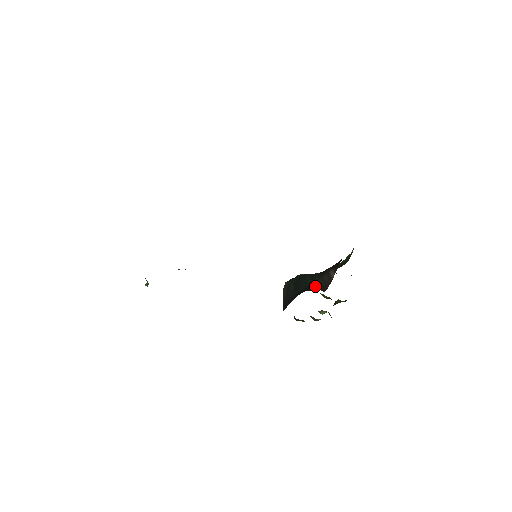
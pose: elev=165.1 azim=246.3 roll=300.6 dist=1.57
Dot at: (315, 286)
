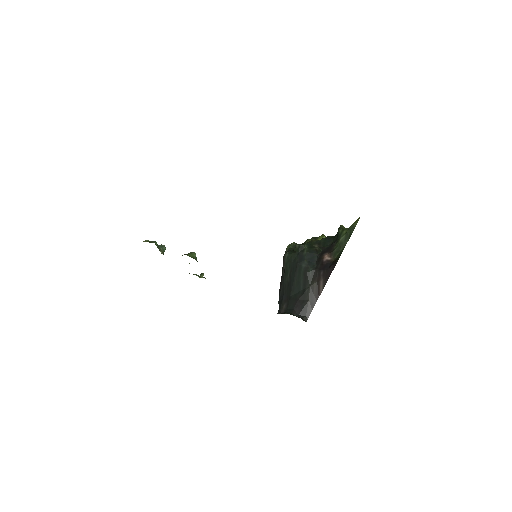
Dot at: (303, 304)
